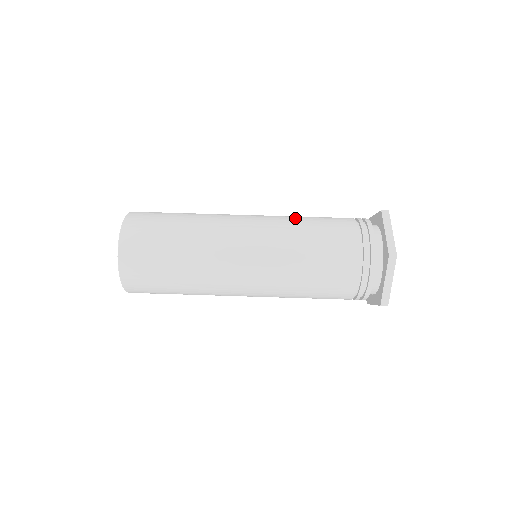
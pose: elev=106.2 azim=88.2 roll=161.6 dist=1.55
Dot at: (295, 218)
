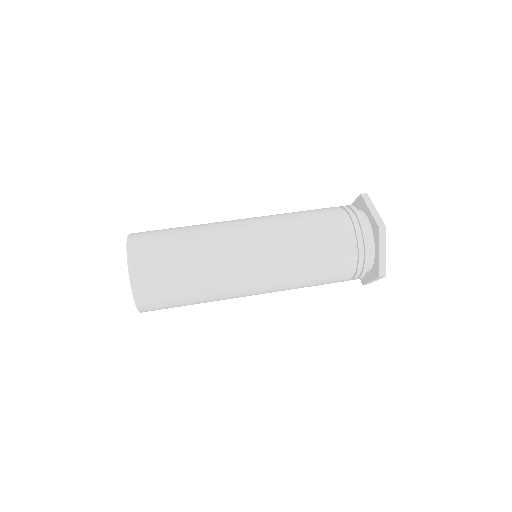
Dot at: (286, 213)
